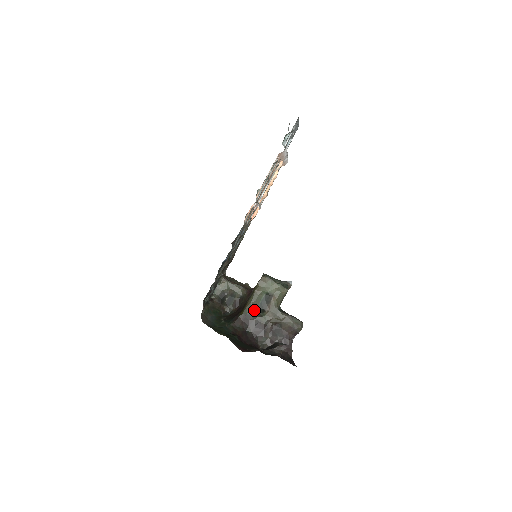
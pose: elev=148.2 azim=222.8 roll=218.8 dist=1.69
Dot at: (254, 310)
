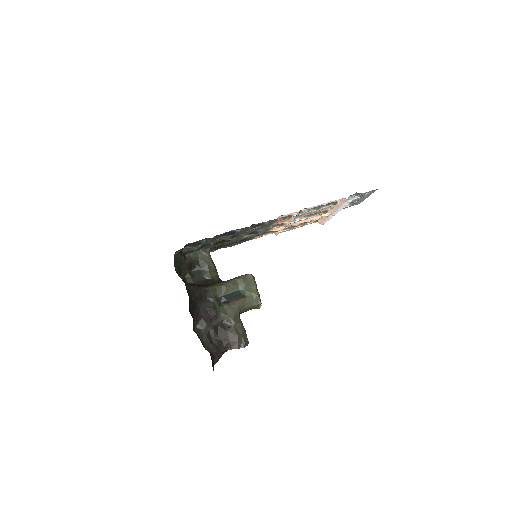
Dot at: (218, 294)
